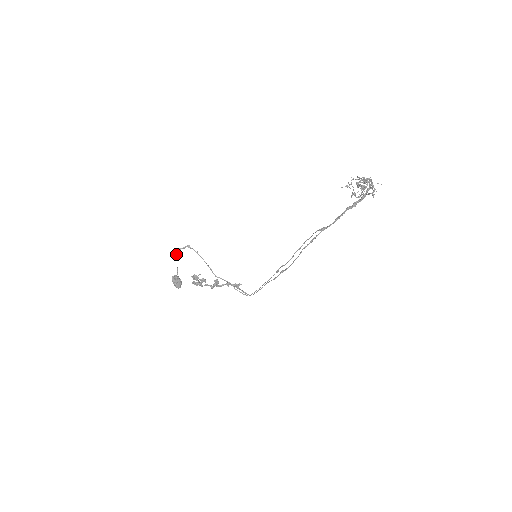
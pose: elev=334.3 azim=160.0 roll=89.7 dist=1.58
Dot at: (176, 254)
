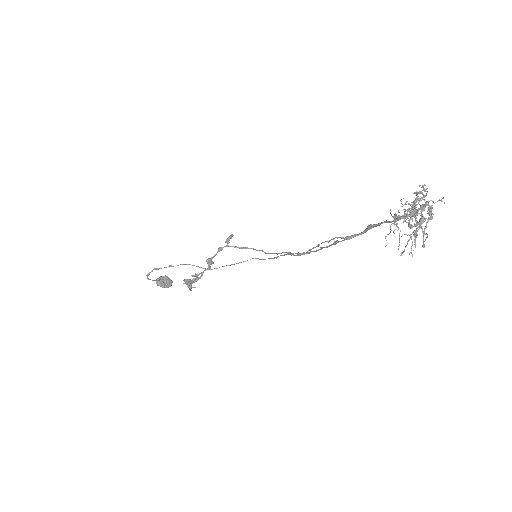
Dot at: occluded
